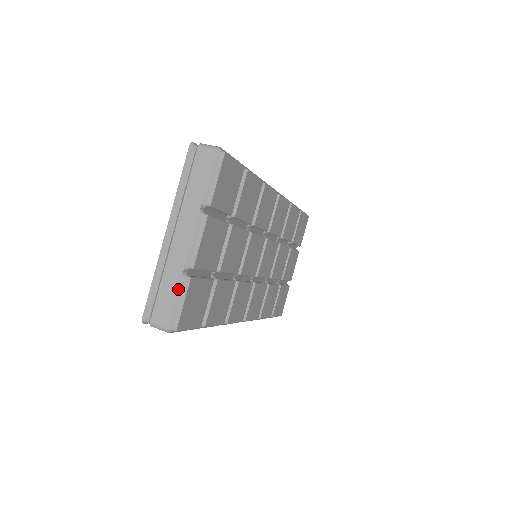
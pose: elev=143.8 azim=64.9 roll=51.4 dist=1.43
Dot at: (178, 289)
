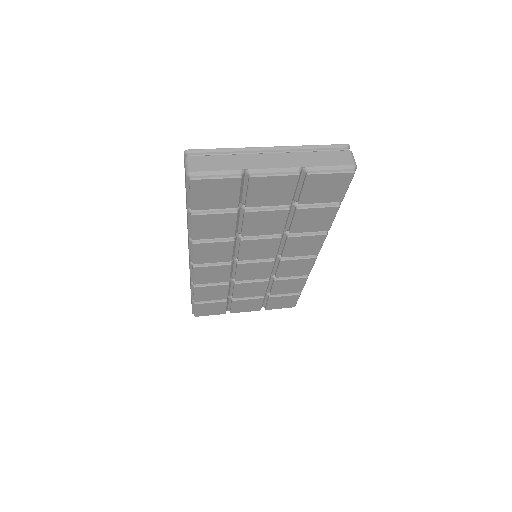
Dot at: (228, 169)
